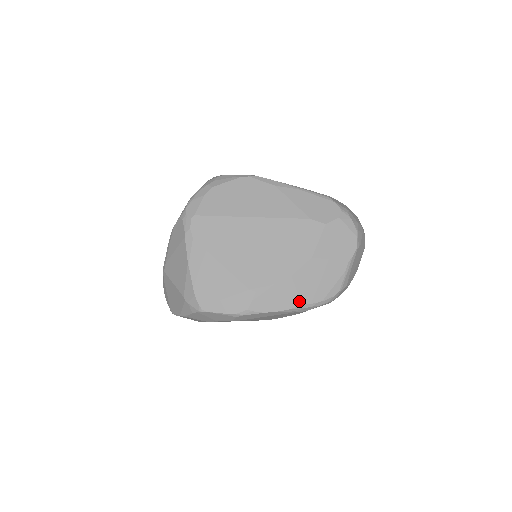
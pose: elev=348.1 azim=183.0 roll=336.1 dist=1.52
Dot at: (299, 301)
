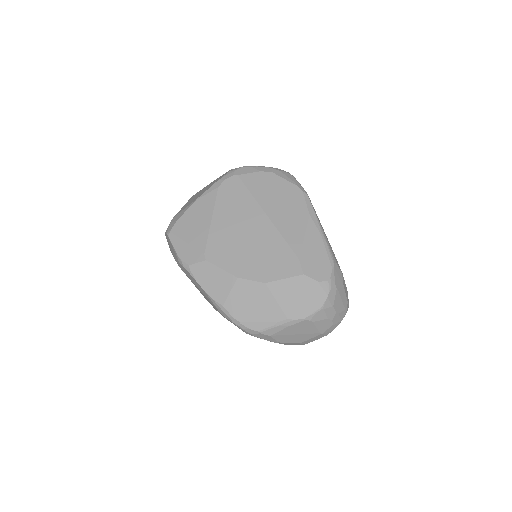
Dot at: (224, 301)
